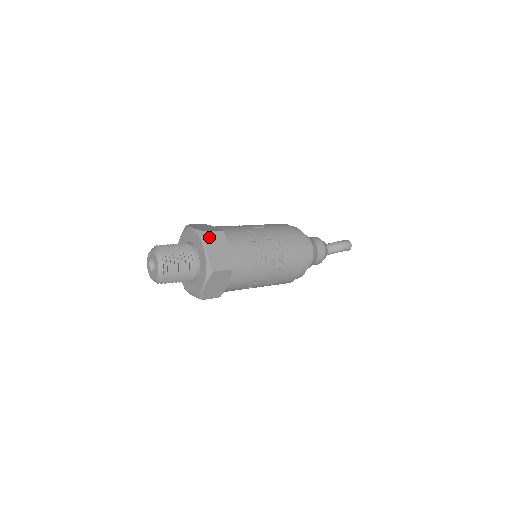
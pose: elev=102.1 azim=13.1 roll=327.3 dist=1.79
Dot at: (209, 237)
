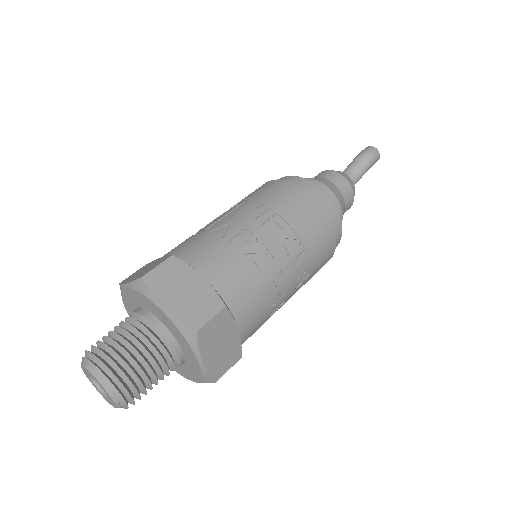
Dot at: (154, 281)
